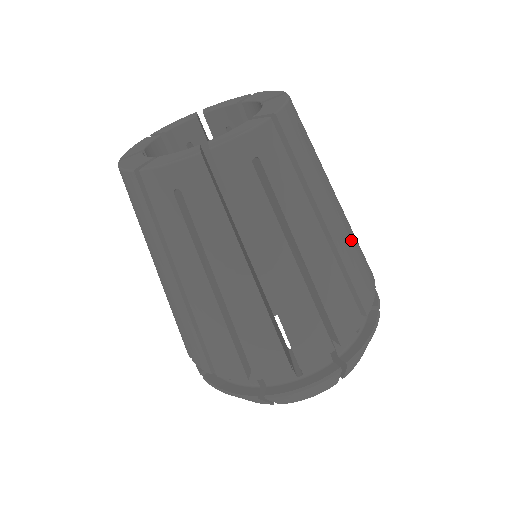
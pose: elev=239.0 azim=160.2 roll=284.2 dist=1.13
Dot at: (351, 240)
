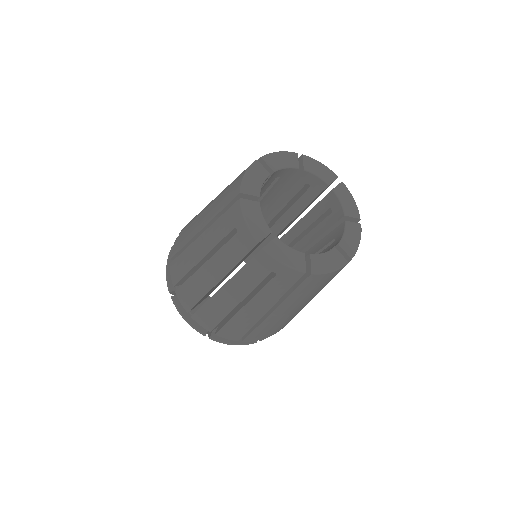
Dot at: occluded
